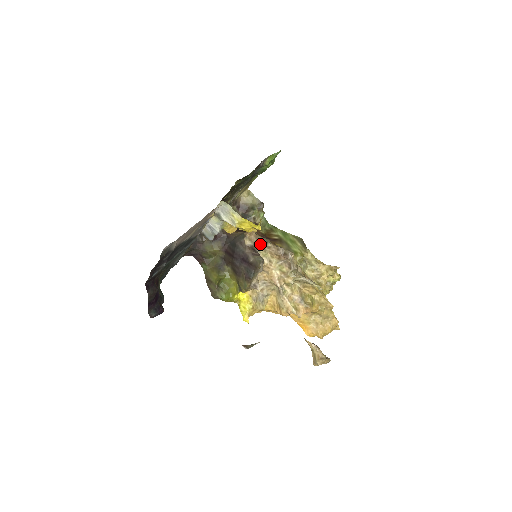
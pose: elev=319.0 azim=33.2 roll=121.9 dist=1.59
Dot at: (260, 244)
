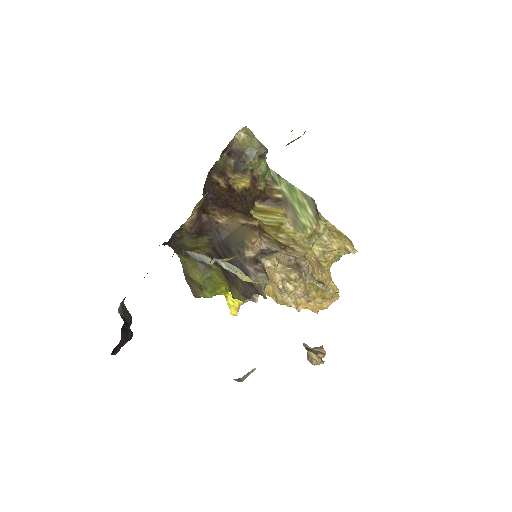
Dot at: (265, 253)
